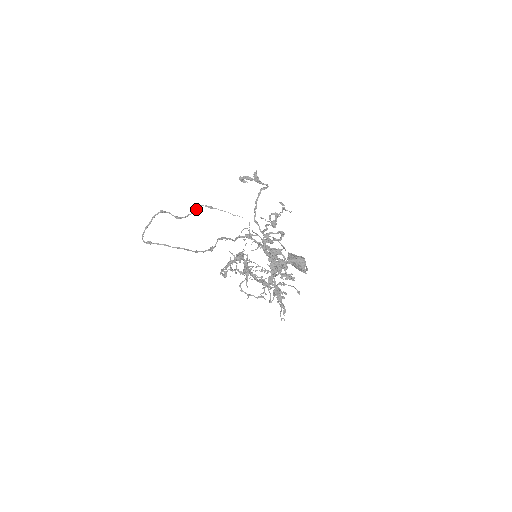
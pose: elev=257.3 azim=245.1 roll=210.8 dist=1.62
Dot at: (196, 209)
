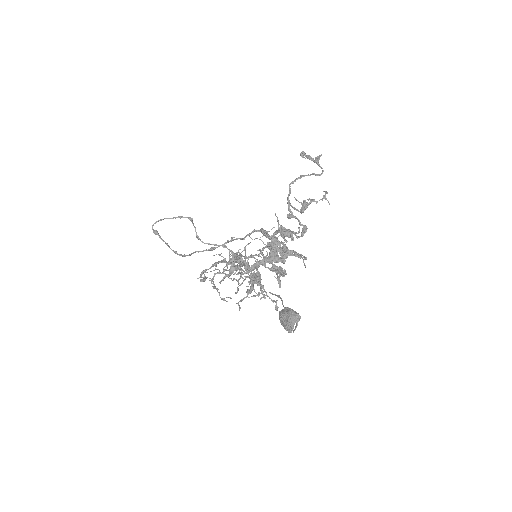
Dot at: occluded
